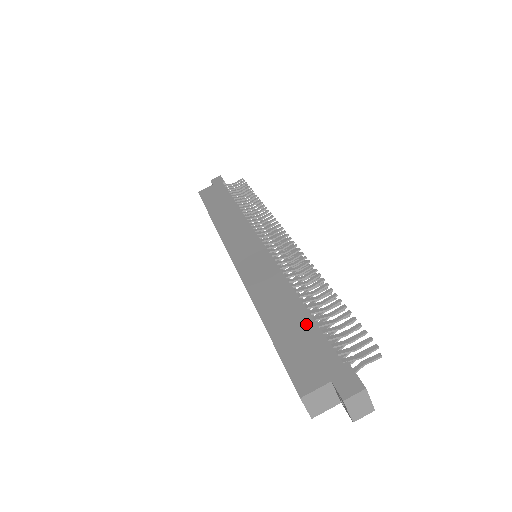
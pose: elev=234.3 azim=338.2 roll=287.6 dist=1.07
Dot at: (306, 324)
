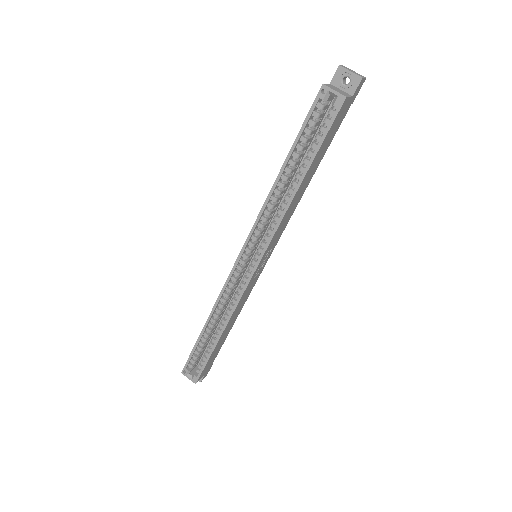
Dot at: occluded
